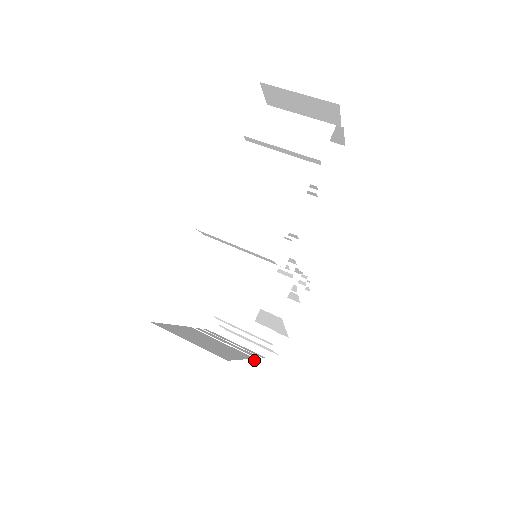
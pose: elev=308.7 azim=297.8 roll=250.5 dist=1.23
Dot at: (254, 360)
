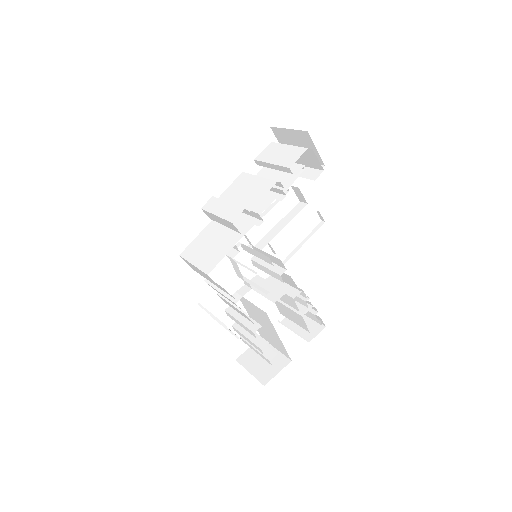
Dot at: (223, 325)
